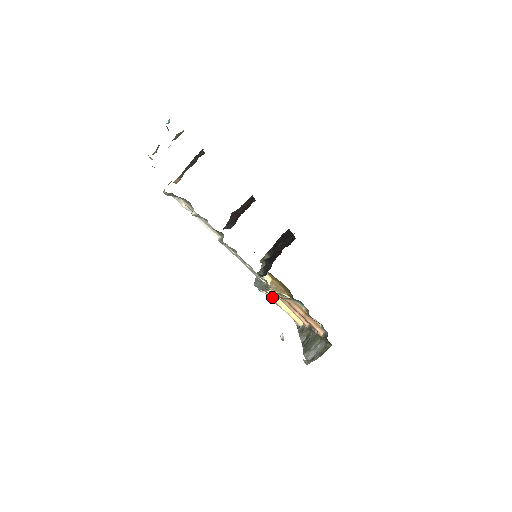
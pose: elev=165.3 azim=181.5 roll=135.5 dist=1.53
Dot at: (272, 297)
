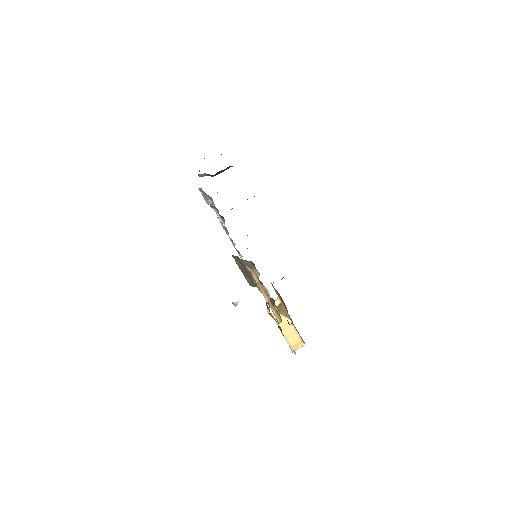
Dot at: (275, 318)
